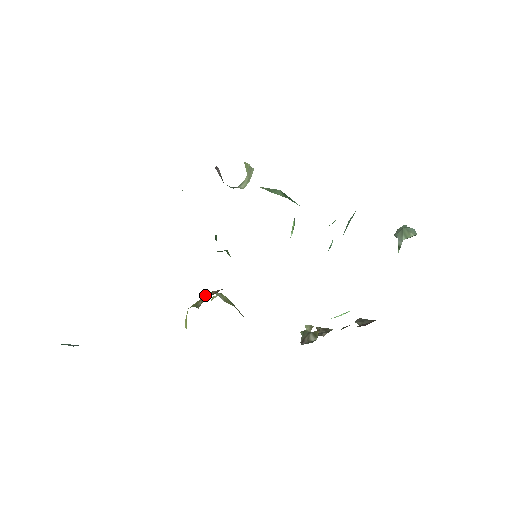
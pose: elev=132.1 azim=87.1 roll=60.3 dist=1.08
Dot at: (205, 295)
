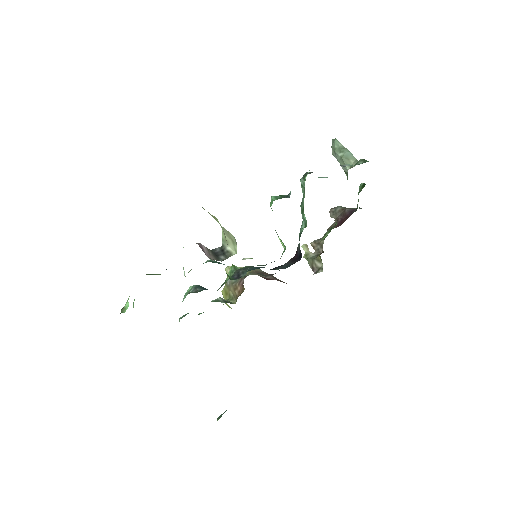
Dot at: (227, 282)
